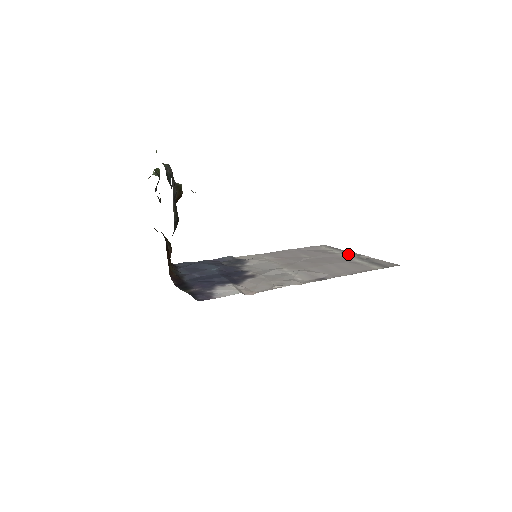
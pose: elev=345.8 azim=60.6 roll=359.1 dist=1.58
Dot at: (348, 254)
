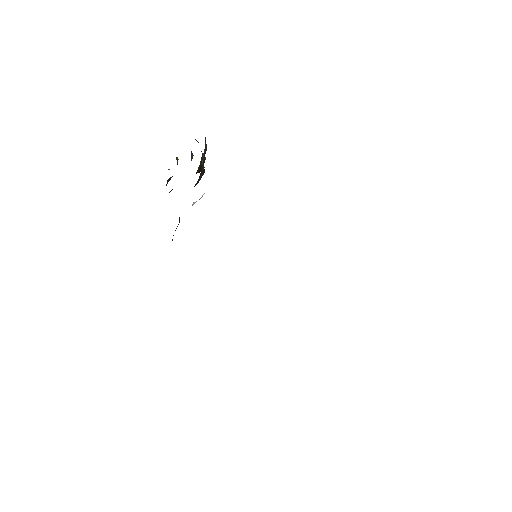
Dot at: occluded
